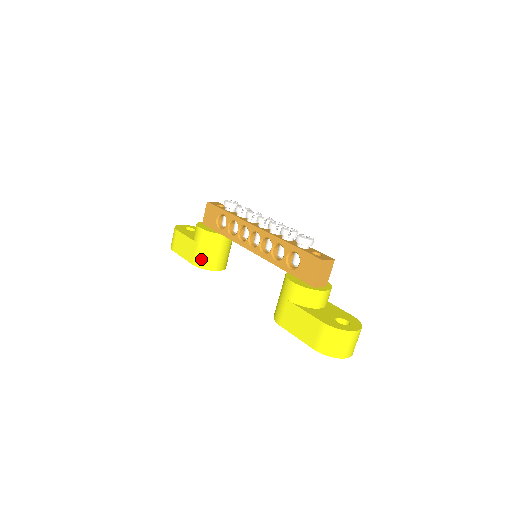
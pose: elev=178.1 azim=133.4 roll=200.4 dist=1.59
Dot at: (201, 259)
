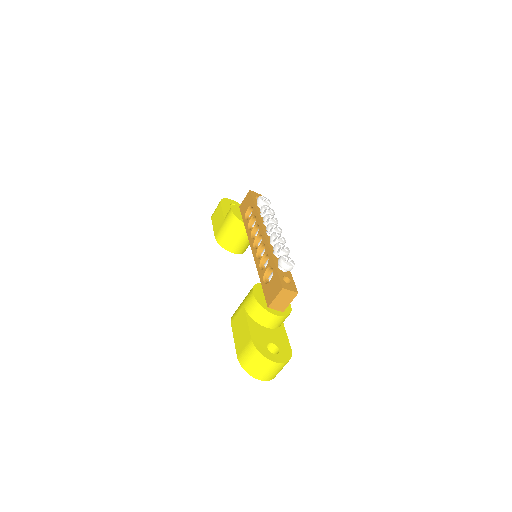
Dot at: (222, 236)
